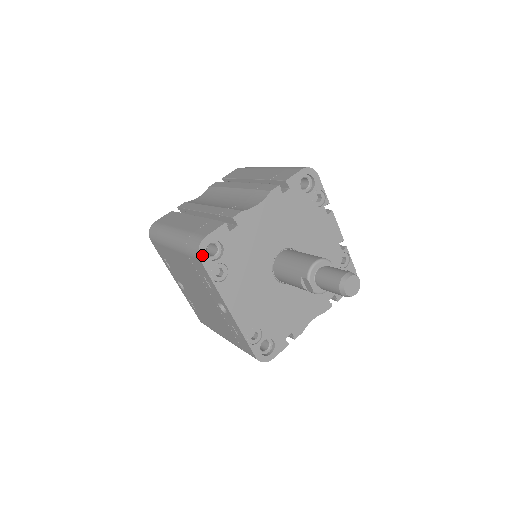
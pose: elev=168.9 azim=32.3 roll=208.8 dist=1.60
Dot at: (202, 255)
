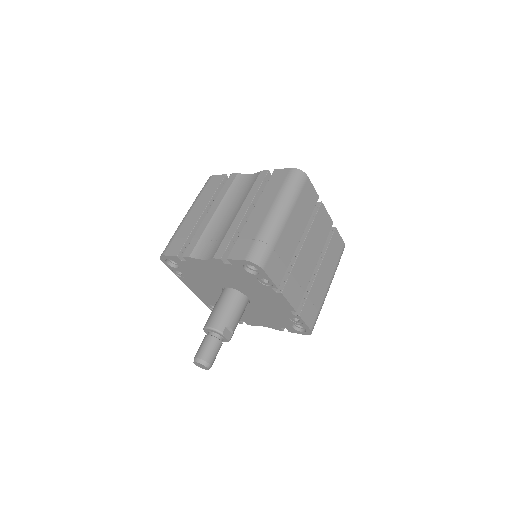
Dot at: (164, 261)
